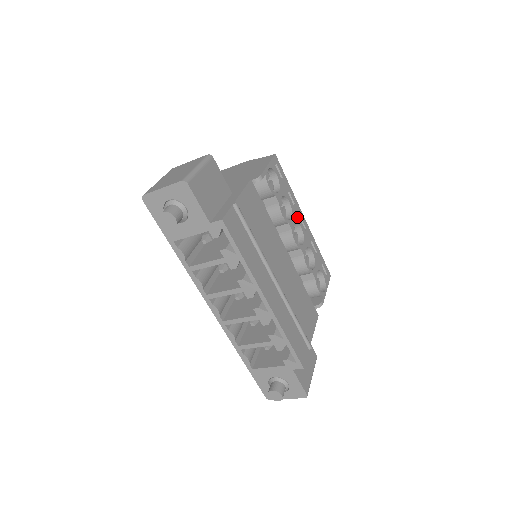
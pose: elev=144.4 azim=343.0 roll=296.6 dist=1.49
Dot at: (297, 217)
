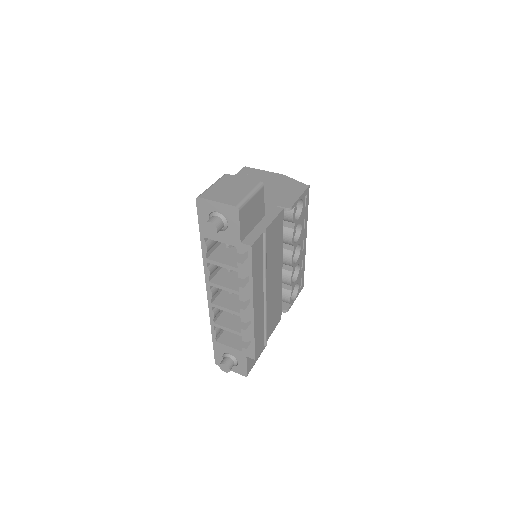
Dot at: (301, 239)
